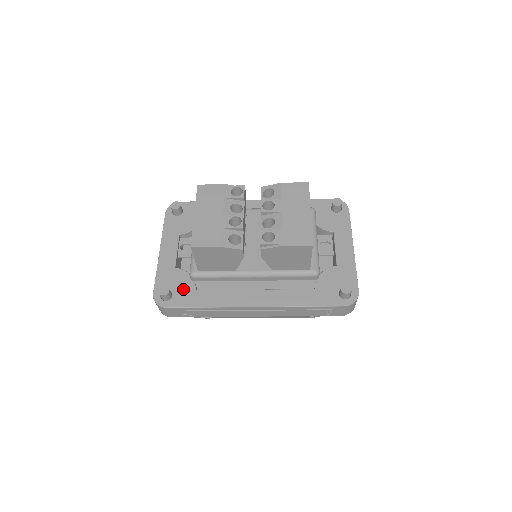
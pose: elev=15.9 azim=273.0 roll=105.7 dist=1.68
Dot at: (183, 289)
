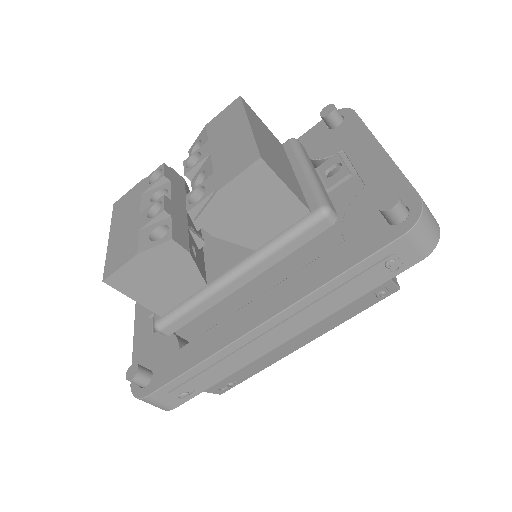
Dot at: (164, 357)
